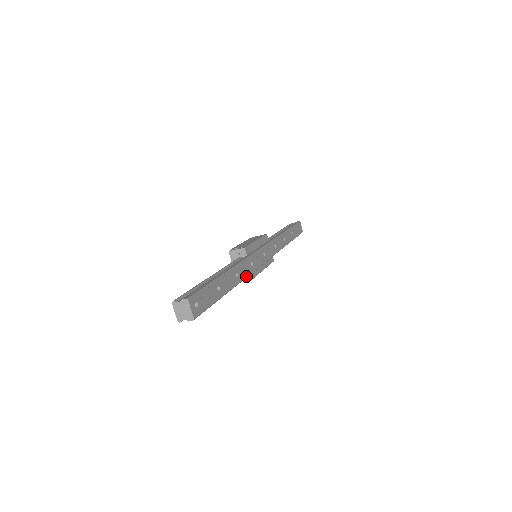
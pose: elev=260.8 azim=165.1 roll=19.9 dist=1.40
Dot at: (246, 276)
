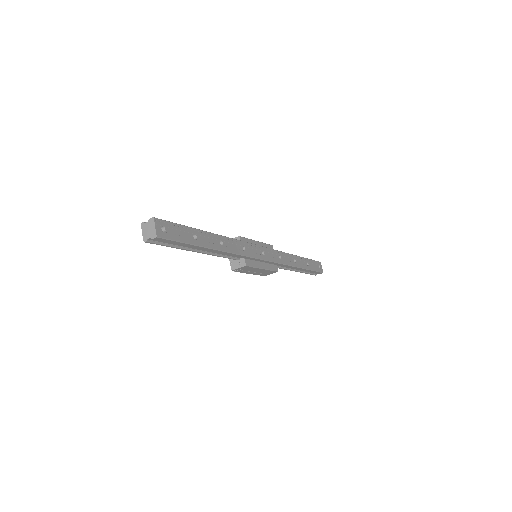
Dot at: (234, 252)
